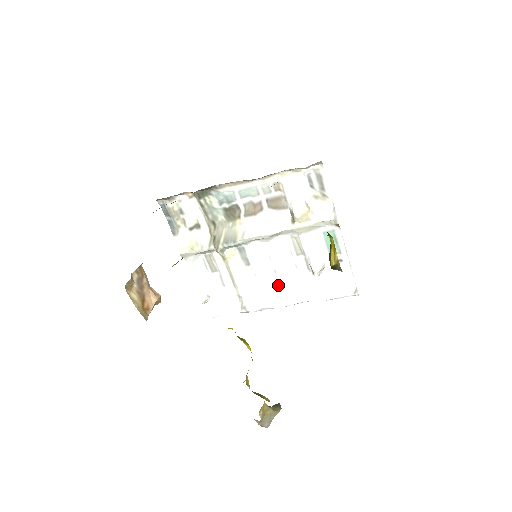
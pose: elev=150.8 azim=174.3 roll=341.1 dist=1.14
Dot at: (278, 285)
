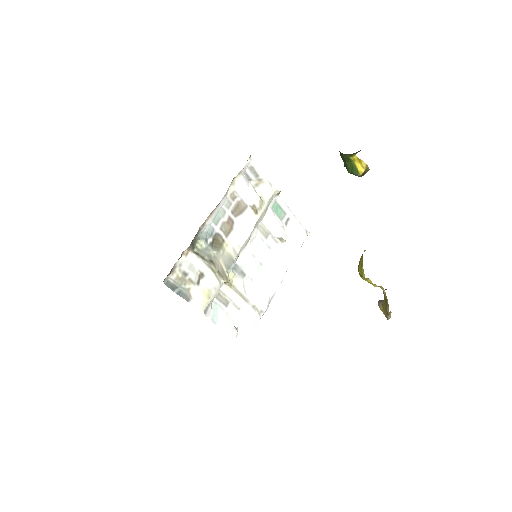
Dot at: (269, 271)
